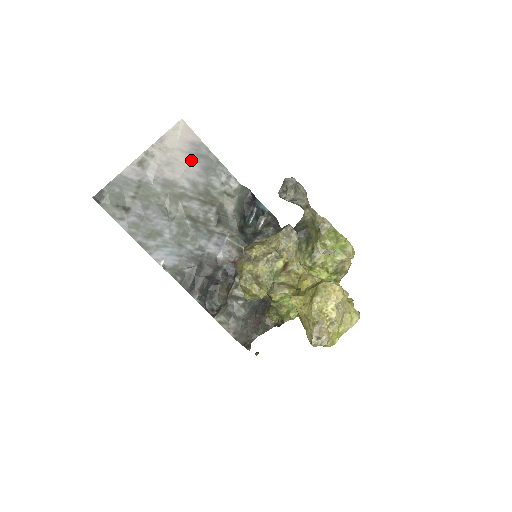
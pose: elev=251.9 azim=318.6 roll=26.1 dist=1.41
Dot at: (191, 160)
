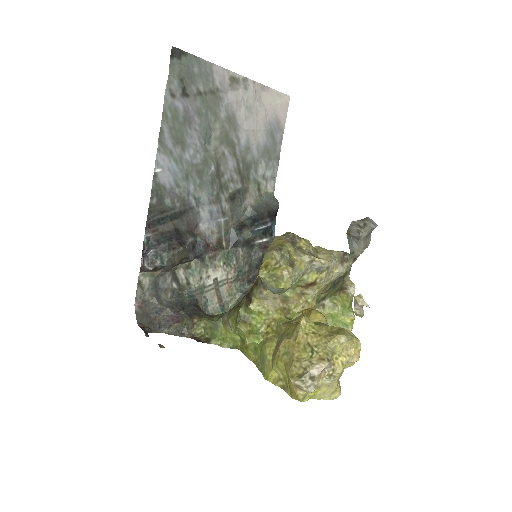
Dot at: (265, 130)
